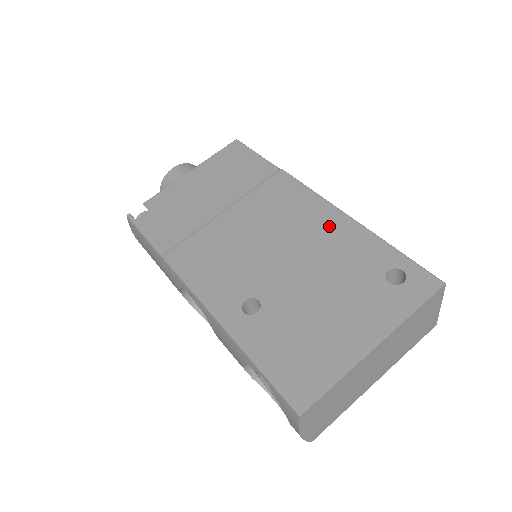
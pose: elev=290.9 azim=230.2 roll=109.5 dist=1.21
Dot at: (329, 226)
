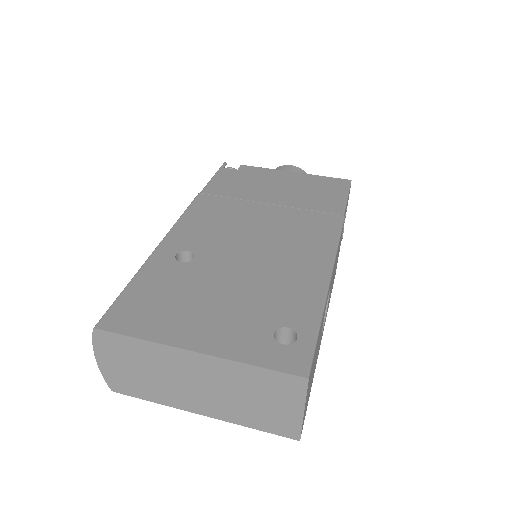
Dot at: (307, 268)
